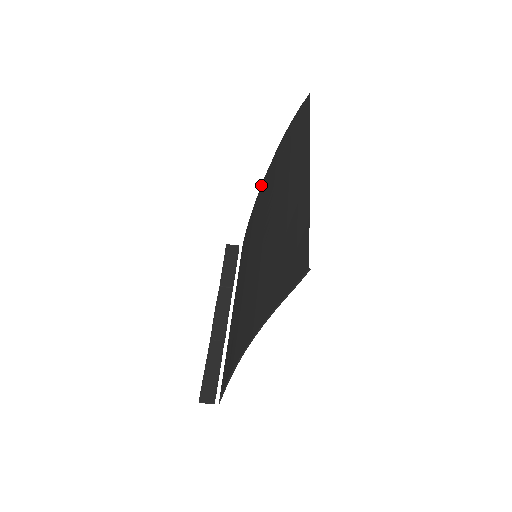
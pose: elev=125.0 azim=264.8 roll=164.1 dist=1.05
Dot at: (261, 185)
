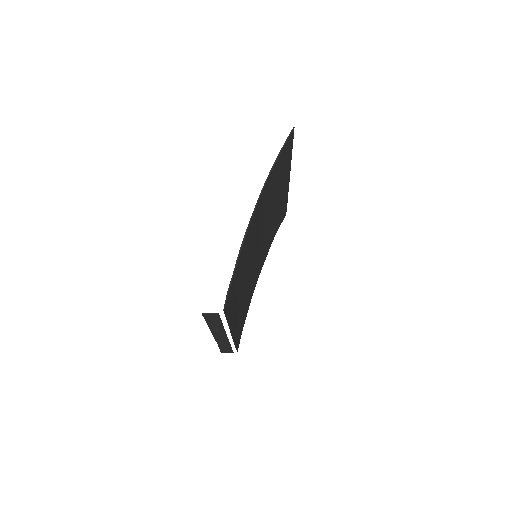
Dot at: (255, 285)
